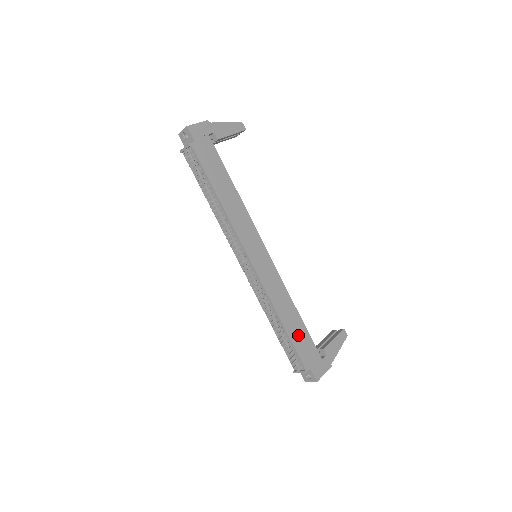
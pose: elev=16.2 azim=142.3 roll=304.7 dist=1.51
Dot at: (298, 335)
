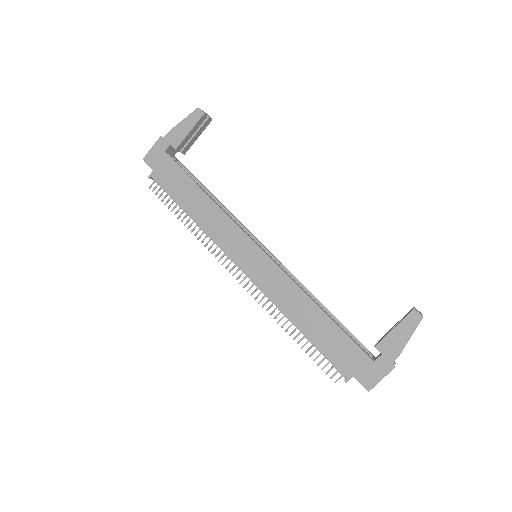
Dot at: (326, 338)
